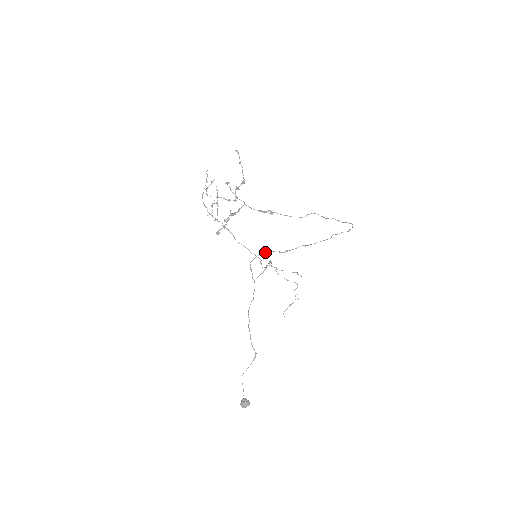
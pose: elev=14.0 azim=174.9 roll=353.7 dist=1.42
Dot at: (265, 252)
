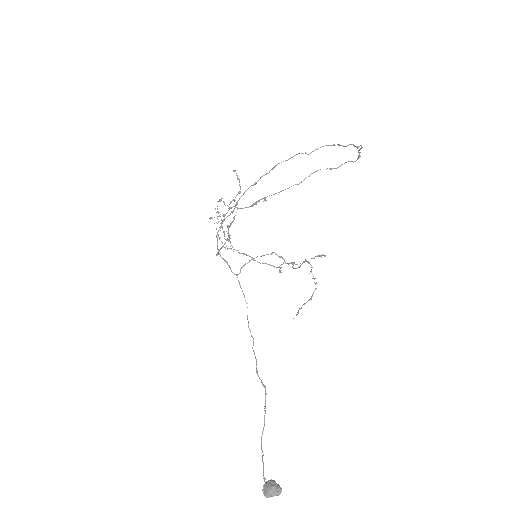
Dot at: (221, 224)
